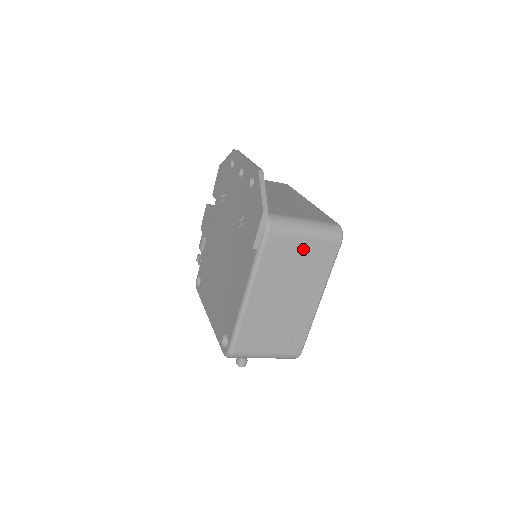
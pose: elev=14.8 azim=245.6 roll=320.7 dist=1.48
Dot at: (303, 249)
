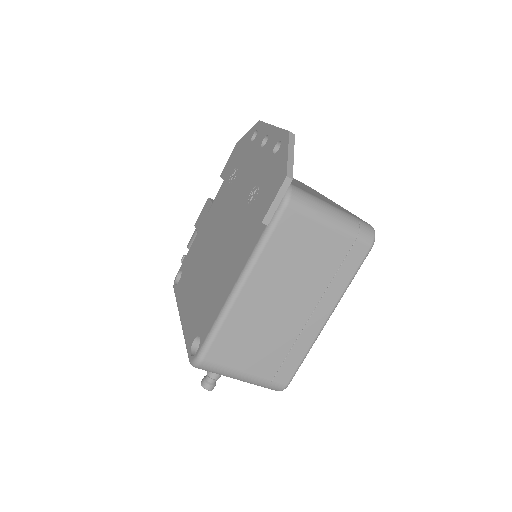
Dot at: (324, 242)
